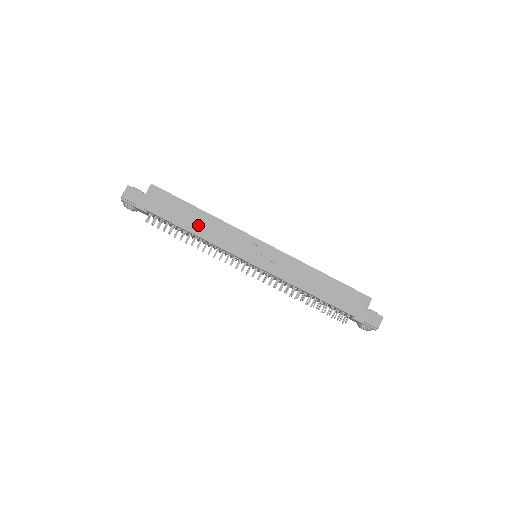
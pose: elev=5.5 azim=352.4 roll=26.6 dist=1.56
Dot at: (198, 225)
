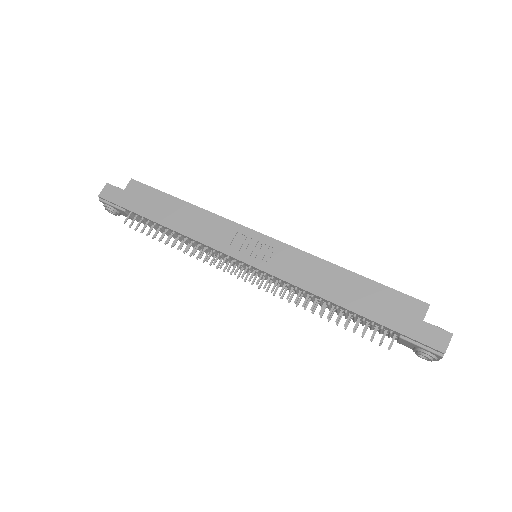
Dot at: (179, 219)
